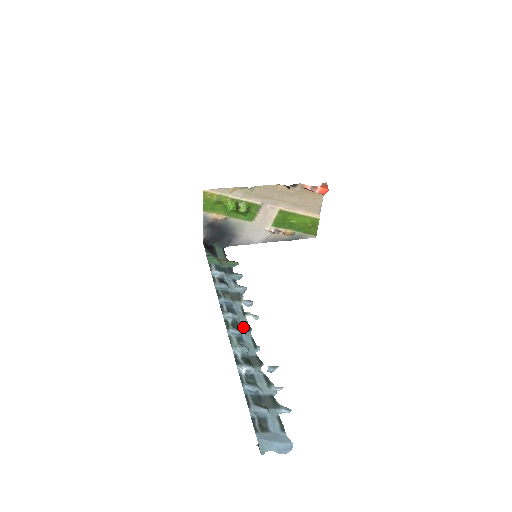
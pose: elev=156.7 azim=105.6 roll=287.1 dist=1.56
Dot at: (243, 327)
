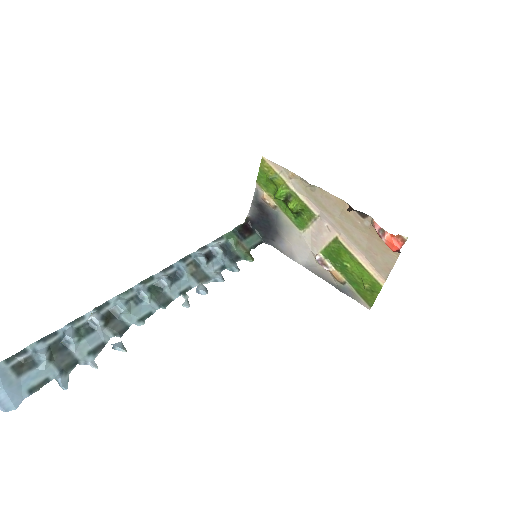
Dot at: (160, 298)
